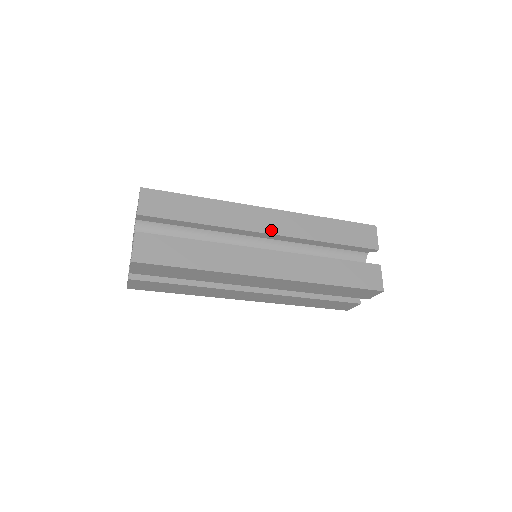
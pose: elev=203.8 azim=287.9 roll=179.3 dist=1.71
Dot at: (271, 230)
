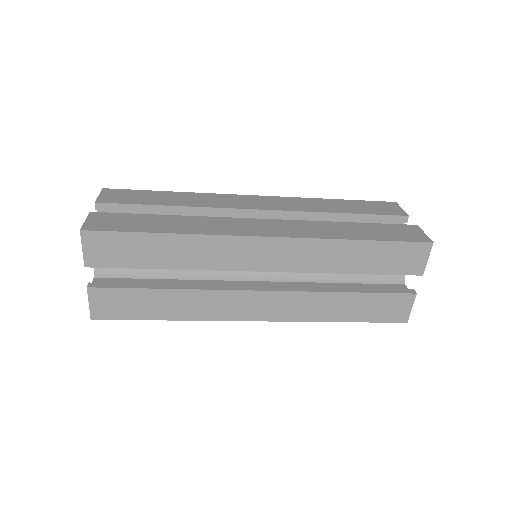
Dot at: (263, 207)
